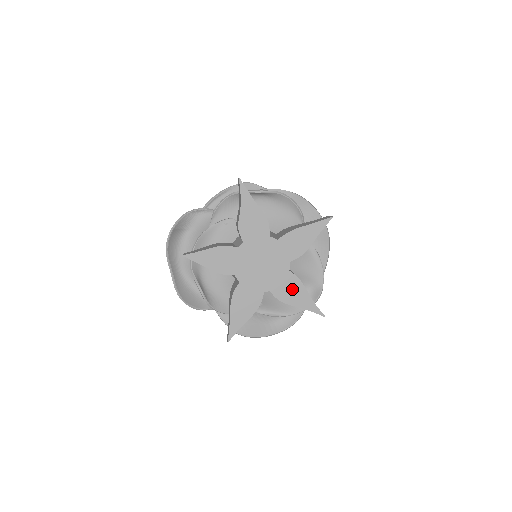
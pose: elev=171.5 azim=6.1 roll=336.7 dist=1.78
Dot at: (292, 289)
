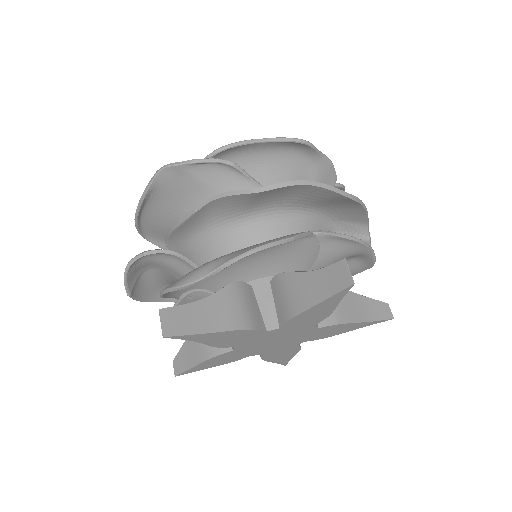
Dot at: (333, 330)
